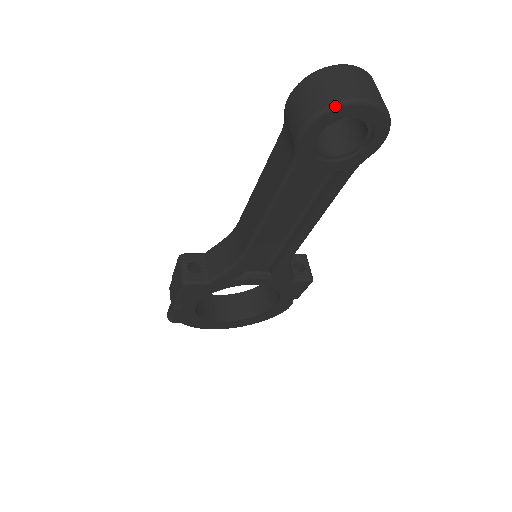
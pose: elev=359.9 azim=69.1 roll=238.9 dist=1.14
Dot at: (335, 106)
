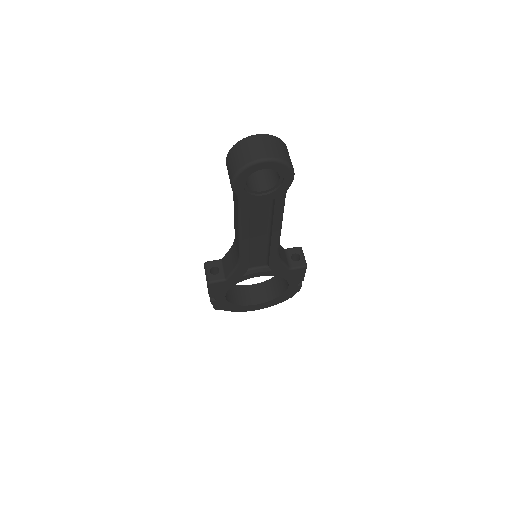
Dot at: (245, 167)
